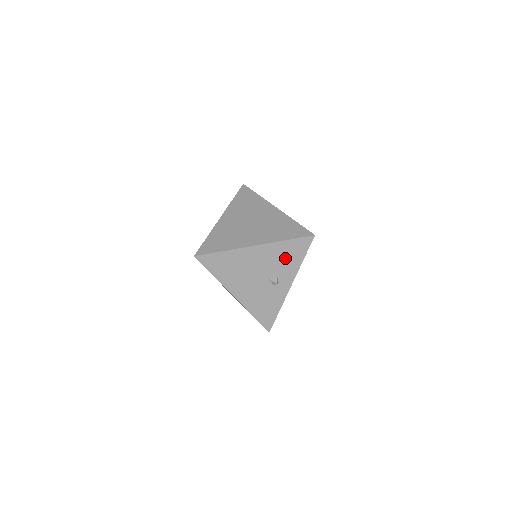
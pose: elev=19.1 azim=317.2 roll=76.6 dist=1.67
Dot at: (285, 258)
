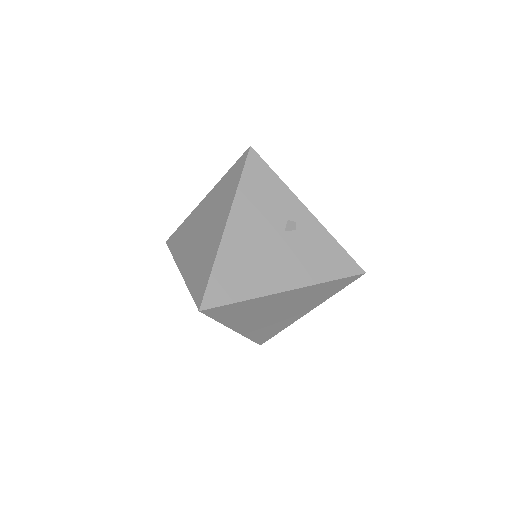
Dot at: (264, 196)
